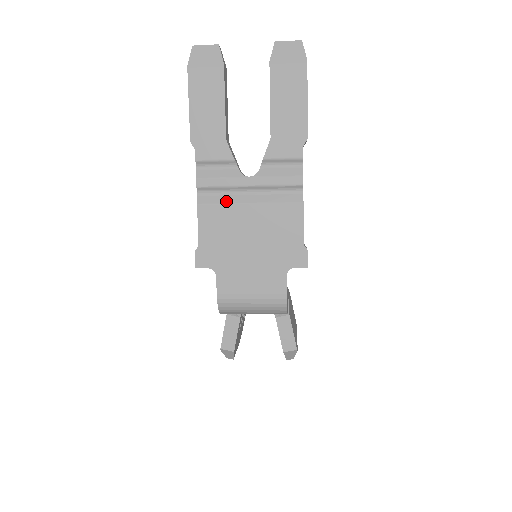
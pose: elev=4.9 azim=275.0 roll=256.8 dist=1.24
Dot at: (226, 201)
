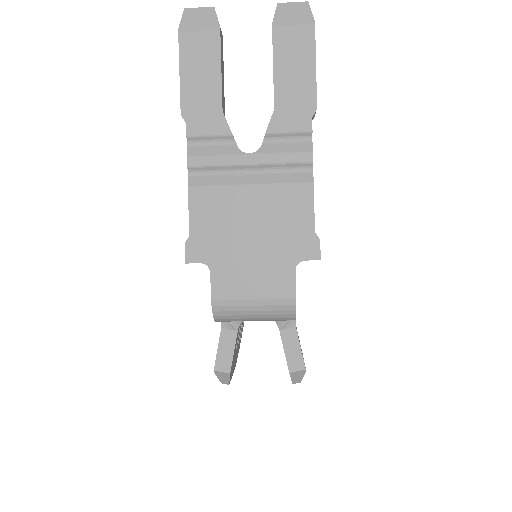
Dot at: (222, 182)
